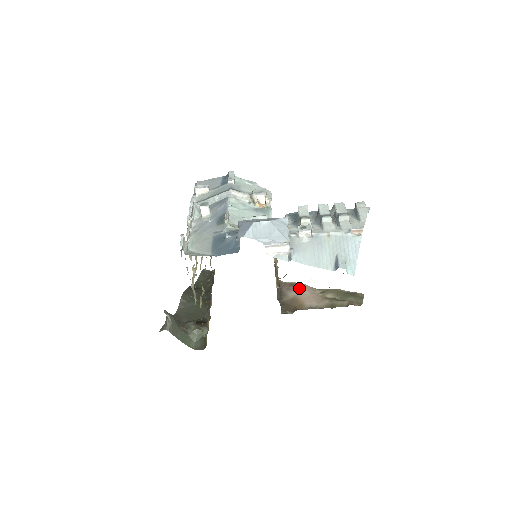
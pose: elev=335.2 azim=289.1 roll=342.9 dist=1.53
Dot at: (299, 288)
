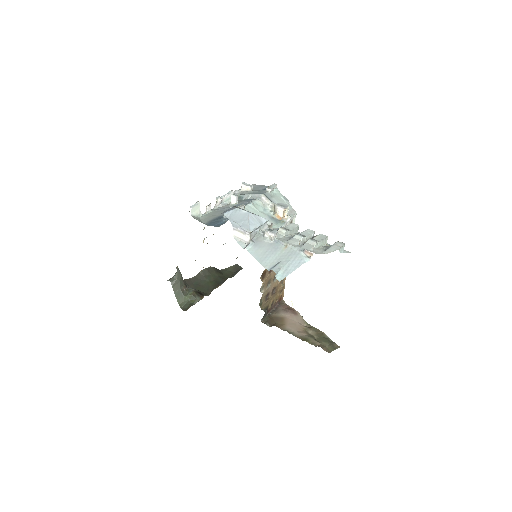
Dot at: (292, 313)
